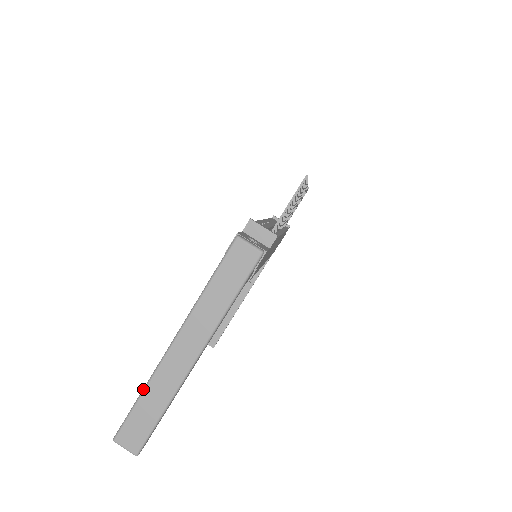
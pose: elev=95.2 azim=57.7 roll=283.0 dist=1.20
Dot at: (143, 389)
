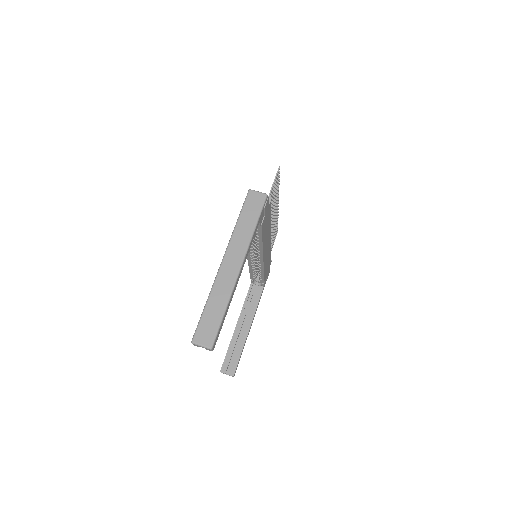
Dot at: (208, 298)
